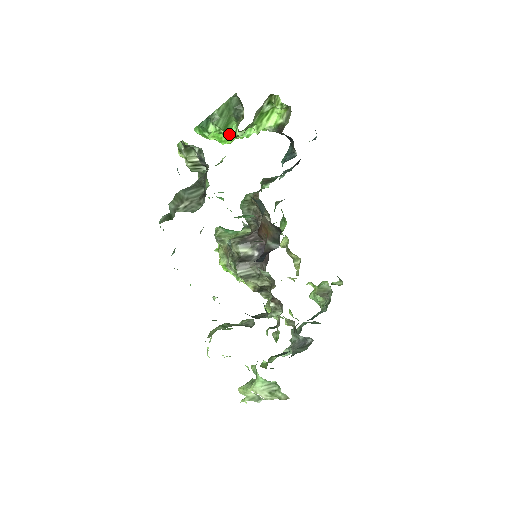
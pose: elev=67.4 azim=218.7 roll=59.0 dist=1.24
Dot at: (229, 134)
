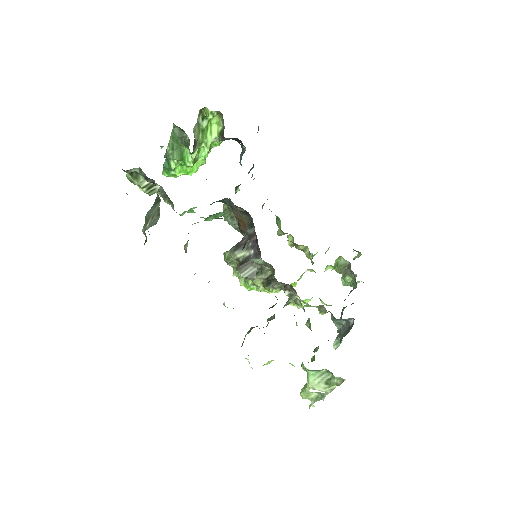
Dot at: (188, 162)
